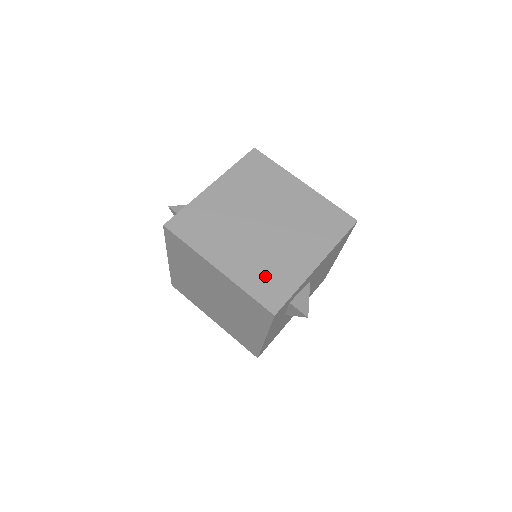
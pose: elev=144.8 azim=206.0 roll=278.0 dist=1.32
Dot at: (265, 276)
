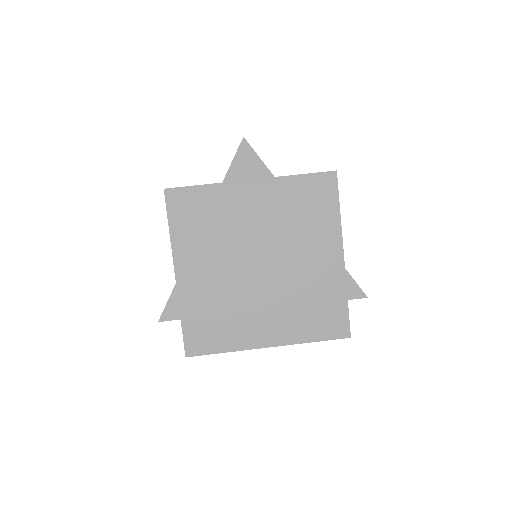
Dot at: (311, 313)
